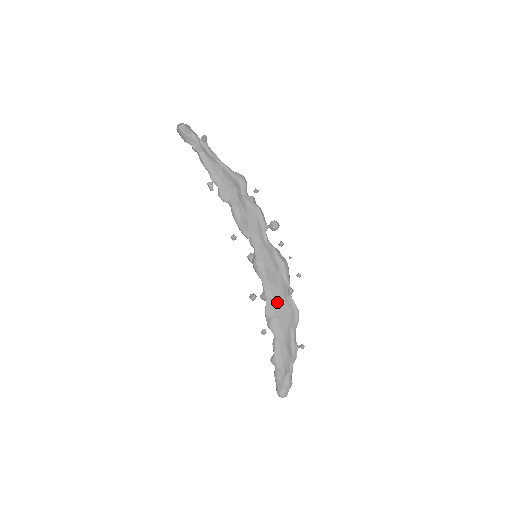
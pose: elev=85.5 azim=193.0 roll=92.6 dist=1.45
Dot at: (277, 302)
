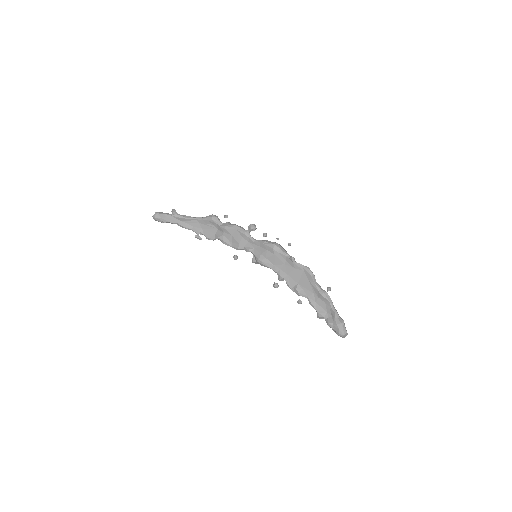
Dot at: (291, 274)
